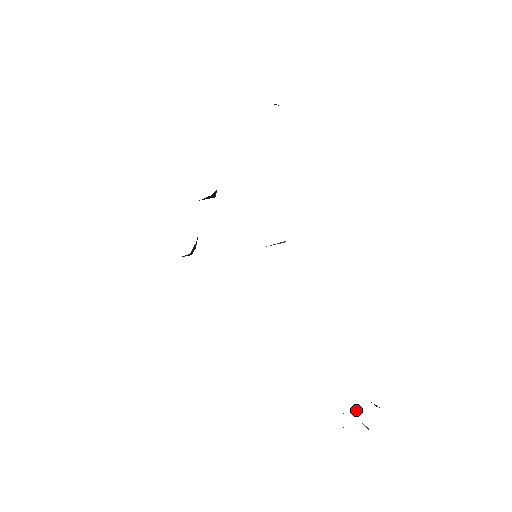
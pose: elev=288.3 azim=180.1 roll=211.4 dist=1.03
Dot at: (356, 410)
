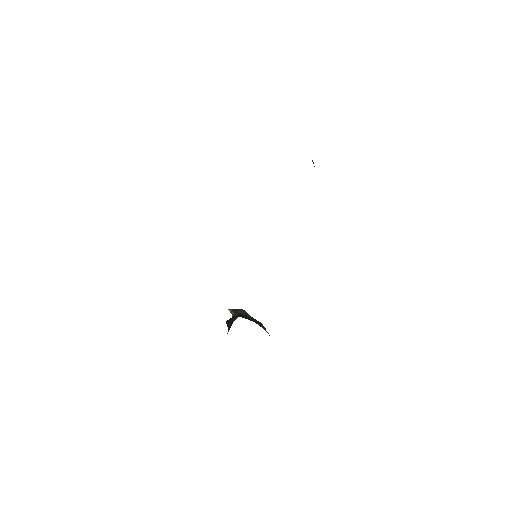
Dot at: (244, 311)
